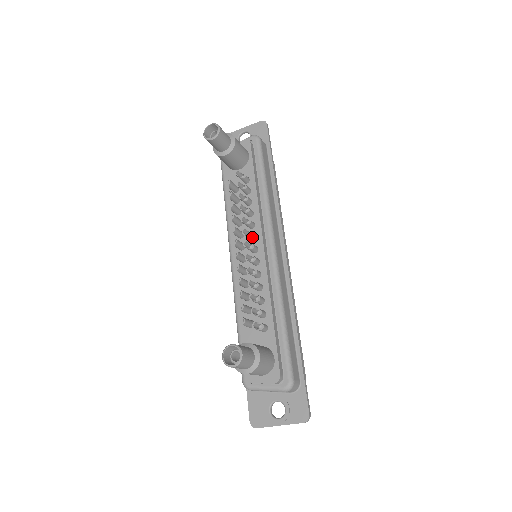
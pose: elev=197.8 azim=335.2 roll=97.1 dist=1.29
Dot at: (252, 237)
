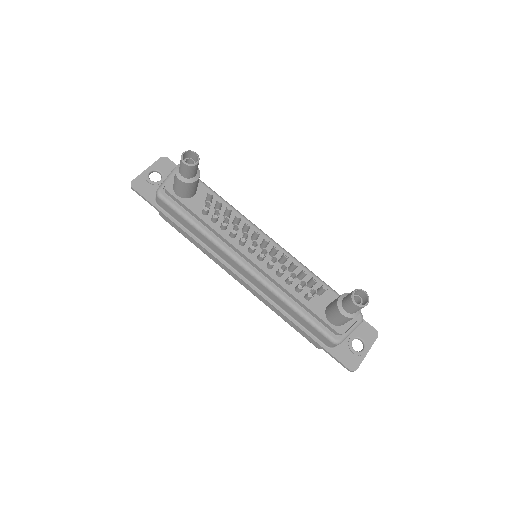
Dot at: (258, 236)
